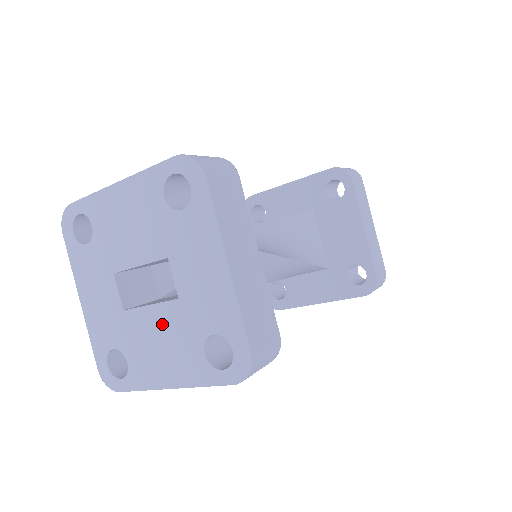
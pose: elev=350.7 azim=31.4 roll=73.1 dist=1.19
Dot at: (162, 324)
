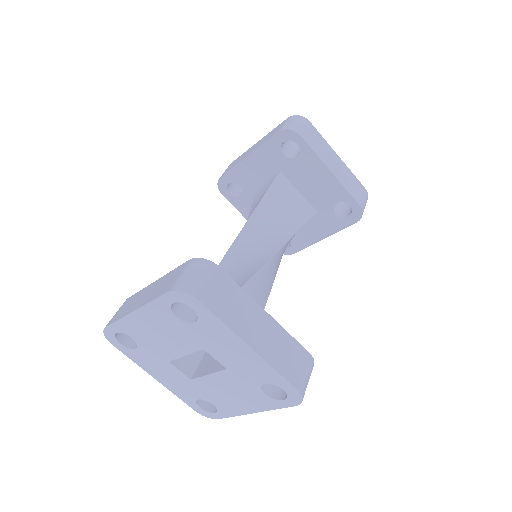
Dot at: (224, 383)
